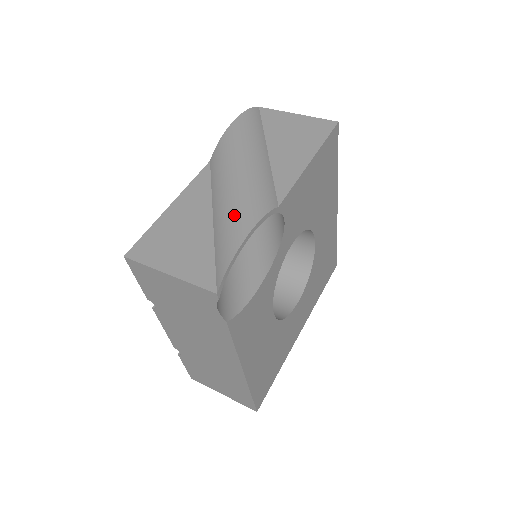
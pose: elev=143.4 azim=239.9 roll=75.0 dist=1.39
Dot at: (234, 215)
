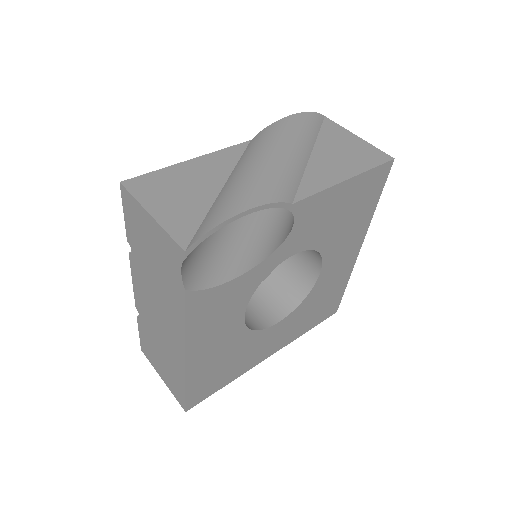
Dot at: (243, 189)
